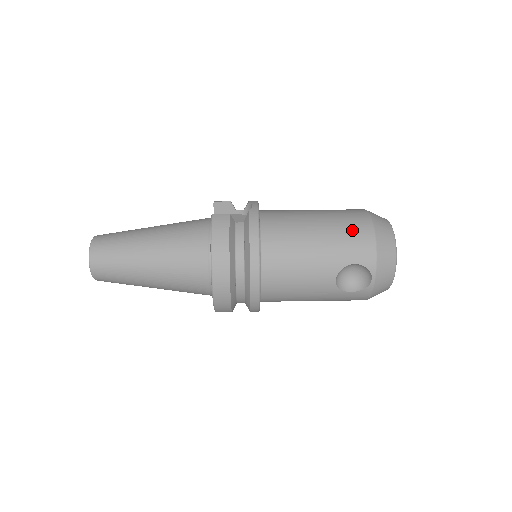
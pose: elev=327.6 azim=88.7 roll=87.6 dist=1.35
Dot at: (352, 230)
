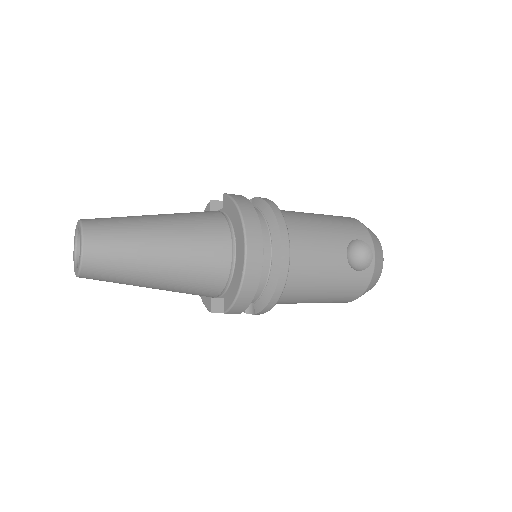
Dot at: (342, 218)
